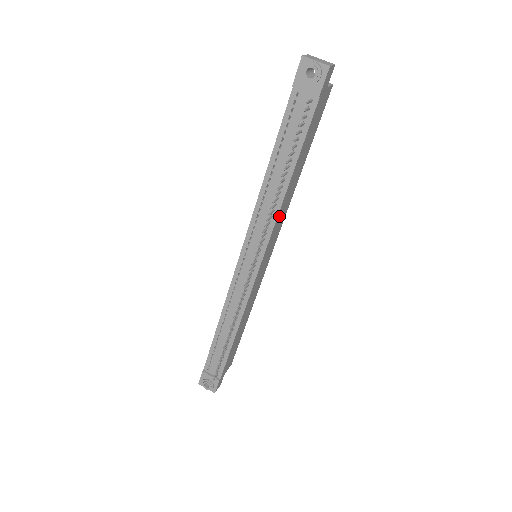
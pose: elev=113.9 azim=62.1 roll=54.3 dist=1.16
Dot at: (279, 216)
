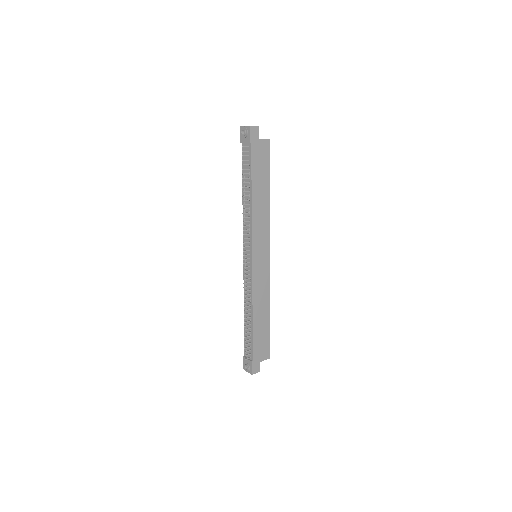
Dot at: (256, 222)
